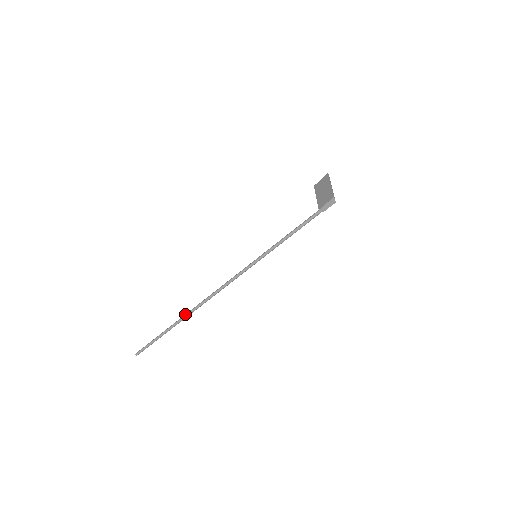
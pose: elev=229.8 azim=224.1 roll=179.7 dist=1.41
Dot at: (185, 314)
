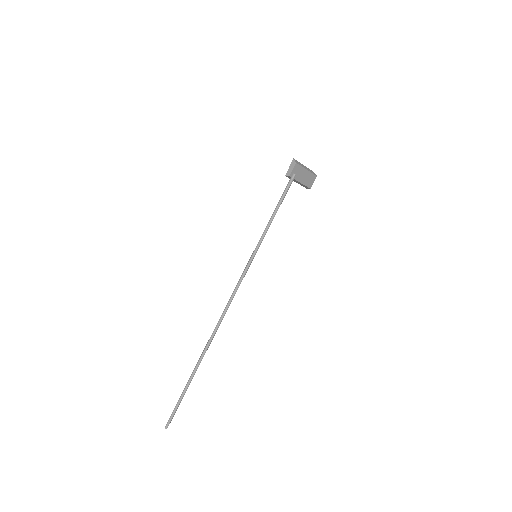
Dot at: (204, 349)
